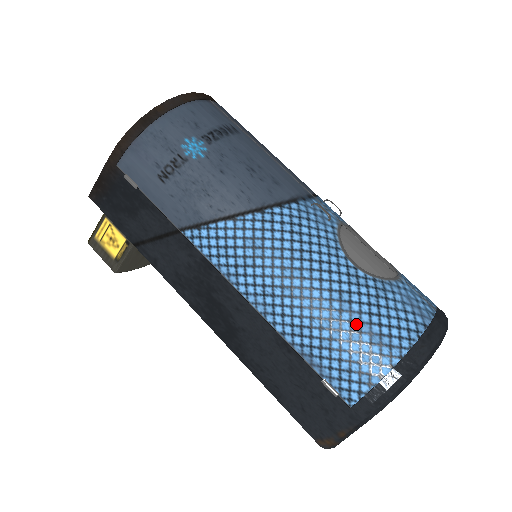
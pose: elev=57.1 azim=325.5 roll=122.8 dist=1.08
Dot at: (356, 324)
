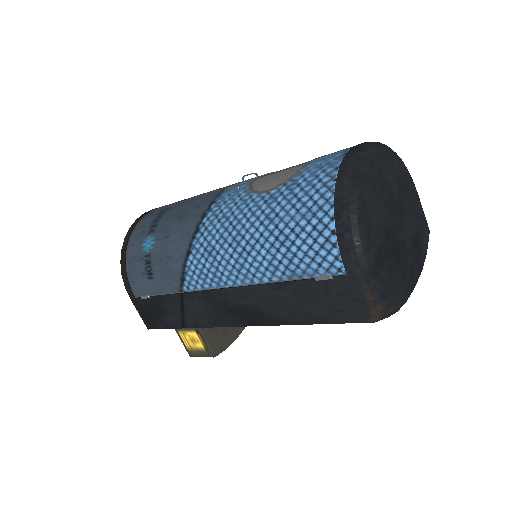
Dot at: (291, 222)
